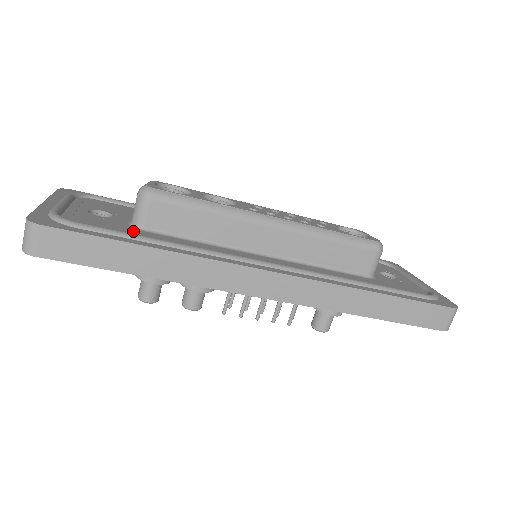
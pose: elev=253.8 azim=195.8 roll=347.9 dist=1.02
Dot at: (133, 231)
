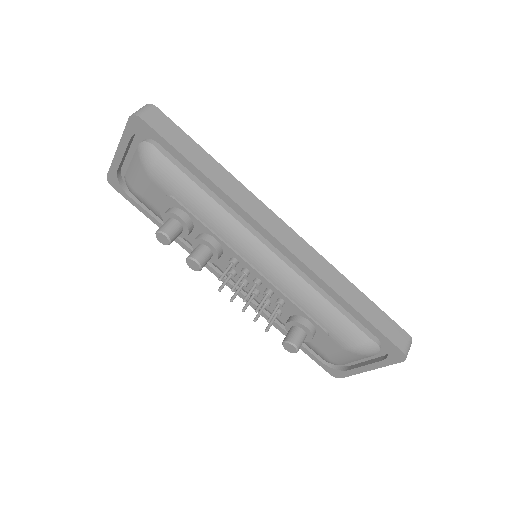
Dot at: occluded
